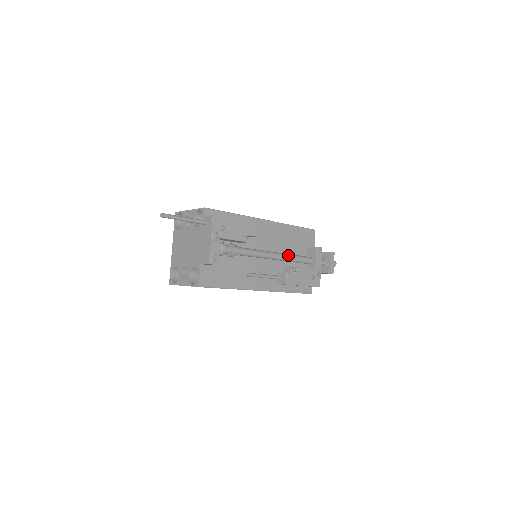
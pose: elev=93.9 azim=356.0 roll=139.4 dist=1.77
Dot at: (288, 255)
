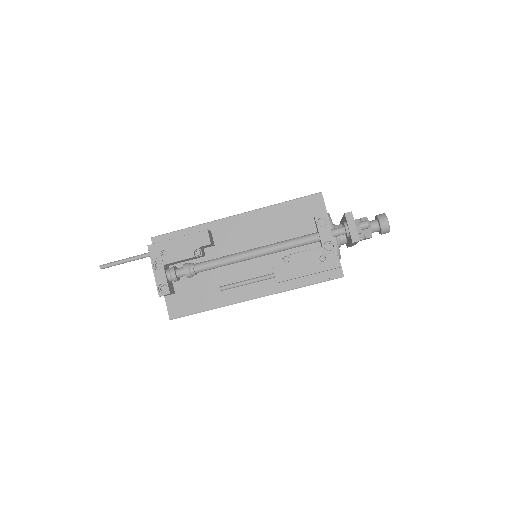
Dot at: (272, 245)
